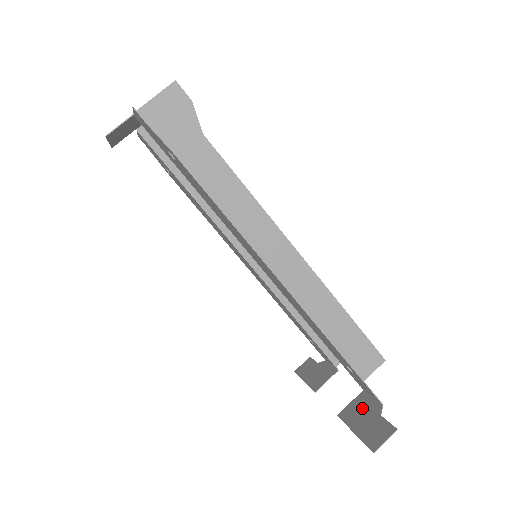
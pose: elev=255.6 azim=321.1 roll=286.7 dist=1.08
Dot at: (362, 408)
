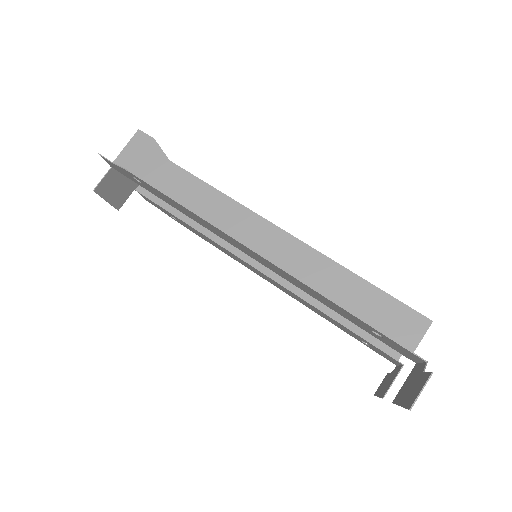
Dot at: (411, 379)
